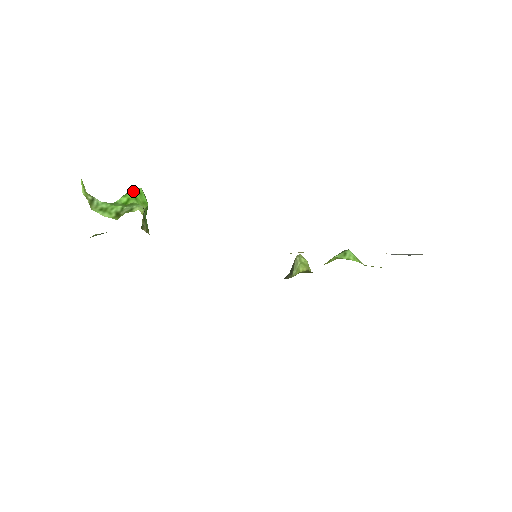
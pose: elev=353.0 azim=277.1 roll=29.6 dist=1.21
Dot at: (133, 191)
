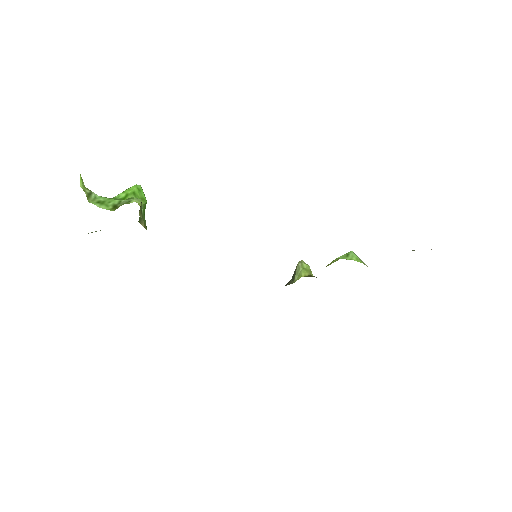
Dot at: (132, 187)
